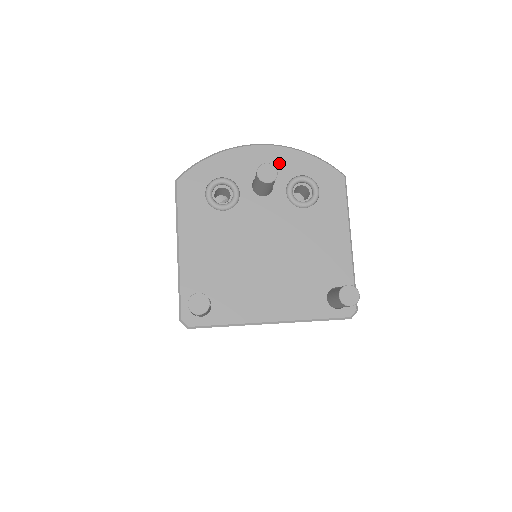
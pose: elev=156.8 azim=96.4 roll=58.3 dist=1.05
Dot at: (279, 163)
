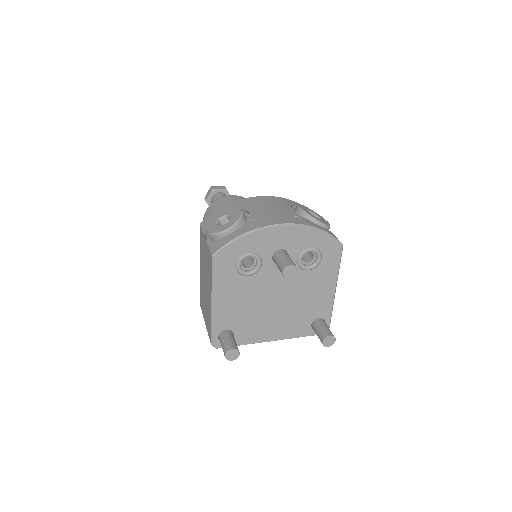
Dot at: (296, 239)
